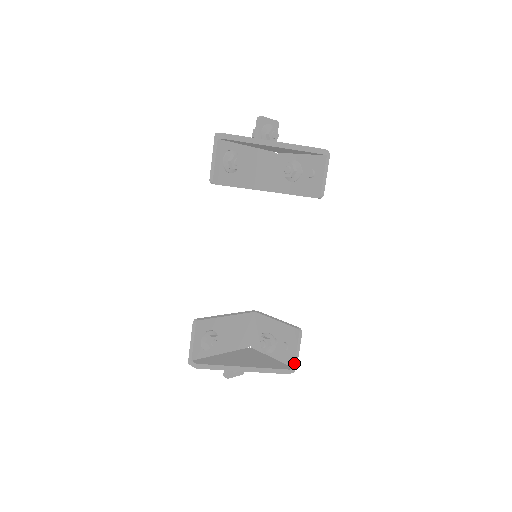
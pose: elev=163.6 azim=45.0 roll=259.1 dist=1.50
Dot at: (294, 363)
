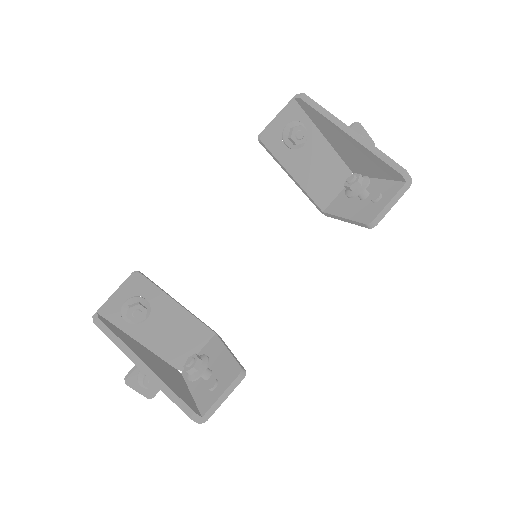
Dot at: (207, 410)
